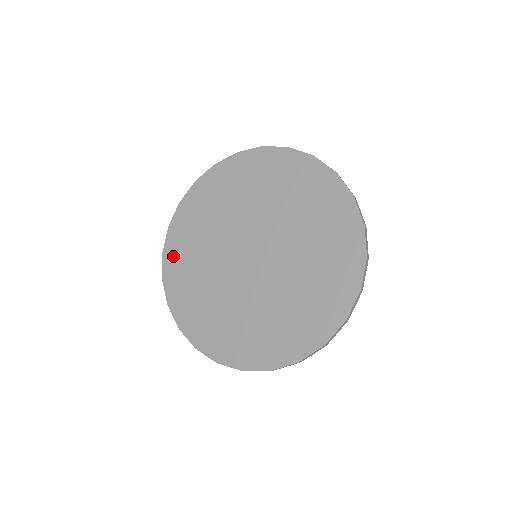
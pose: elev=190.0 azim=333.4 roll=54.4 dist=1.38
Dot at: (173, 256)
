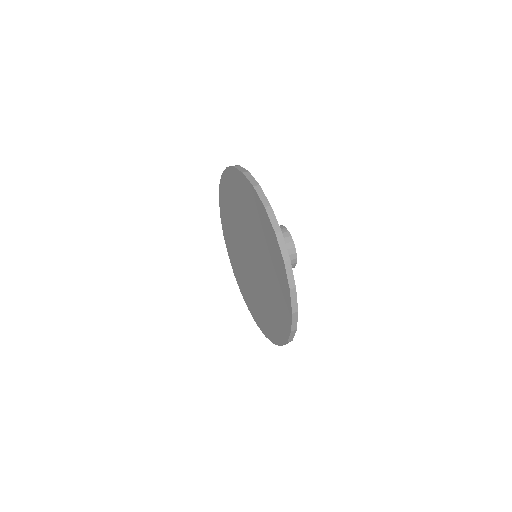
Dot at: (231, 257)
